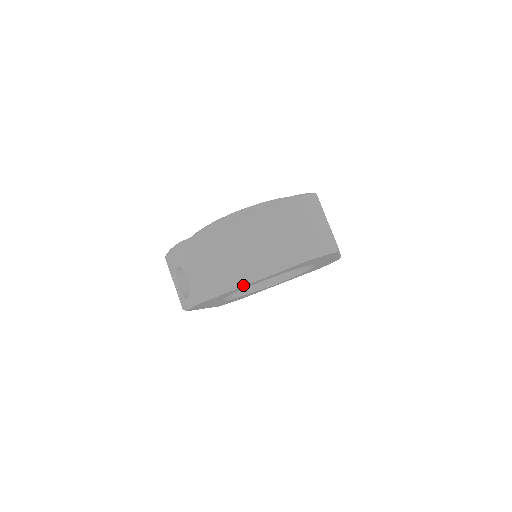
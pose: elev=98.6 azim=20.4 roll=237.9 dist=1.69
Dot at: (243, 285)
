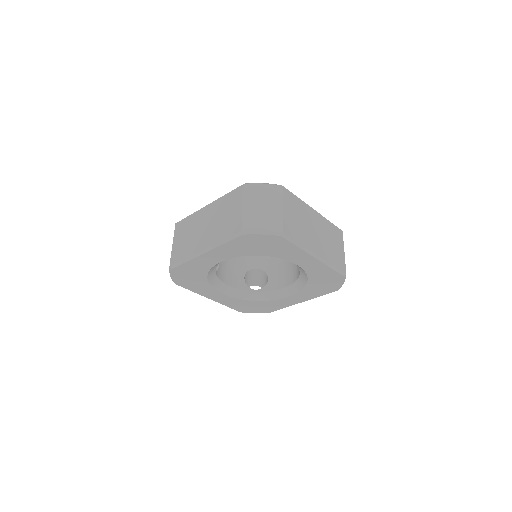
Dot at: (198, 255)
